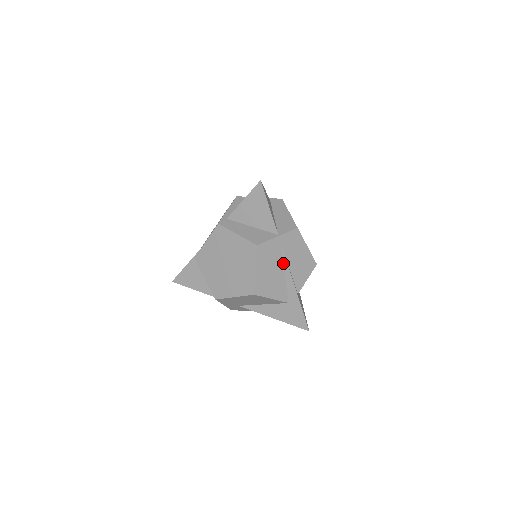
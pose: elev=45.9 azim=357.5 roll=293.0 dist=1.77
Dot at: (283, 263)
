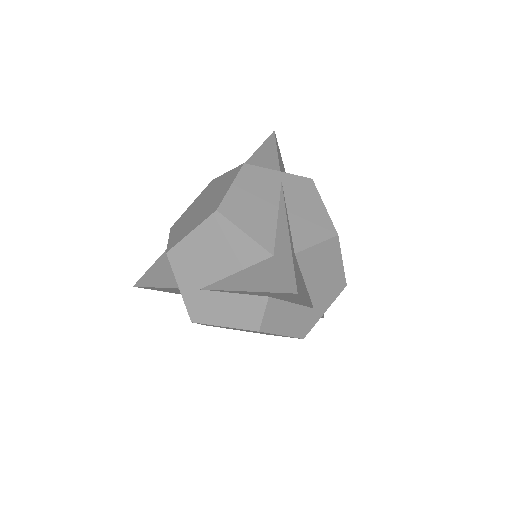
Dot at: (278, 202)
